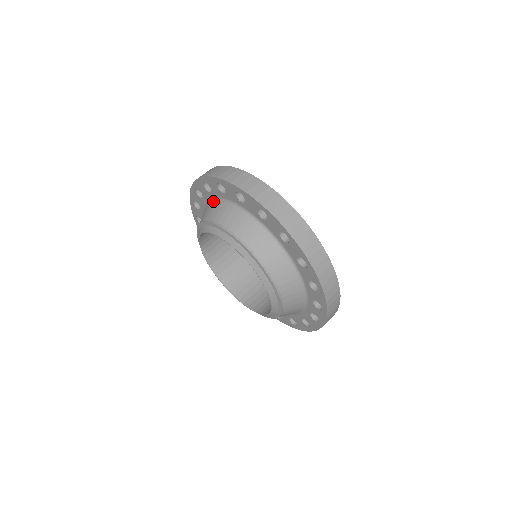
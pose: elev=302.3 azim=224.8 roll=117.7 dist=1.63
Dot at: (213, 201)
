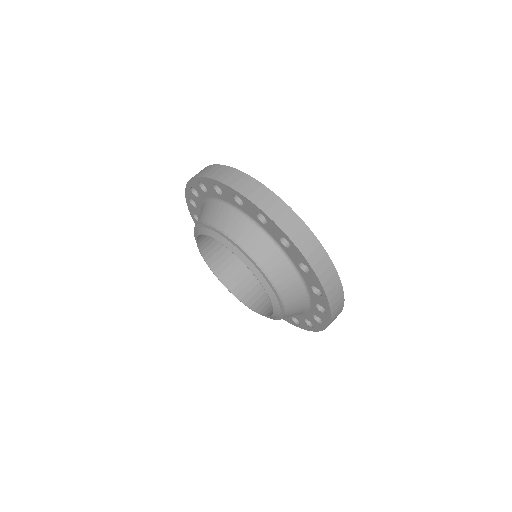
Dot at: (258, 228)
